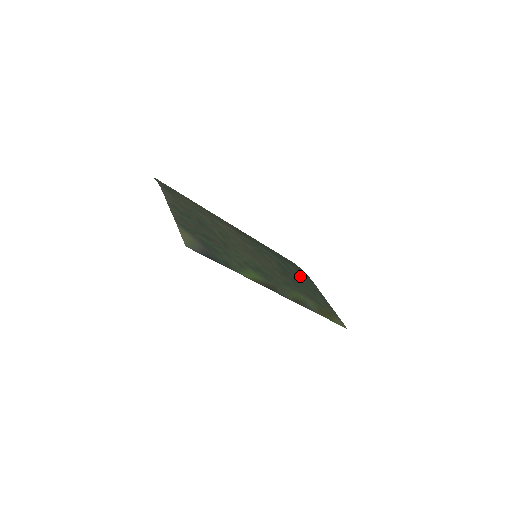
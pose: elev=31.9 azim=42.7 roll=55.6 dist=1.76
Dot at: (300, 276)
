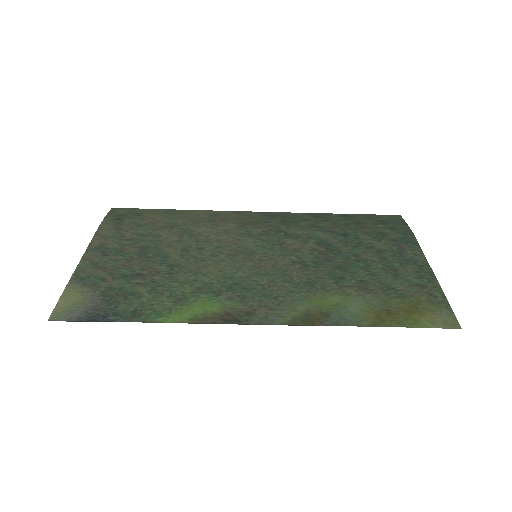
Dot at: (377, 245)
